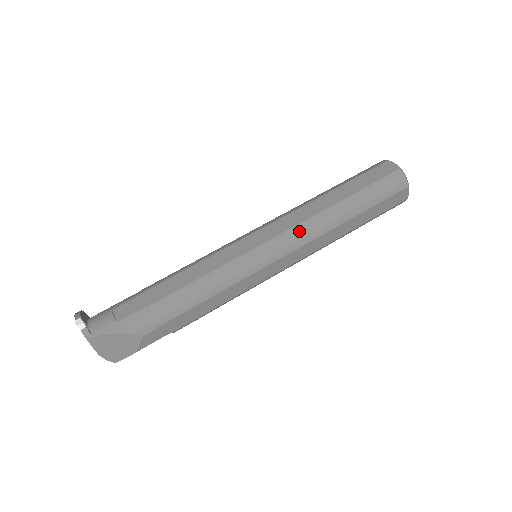
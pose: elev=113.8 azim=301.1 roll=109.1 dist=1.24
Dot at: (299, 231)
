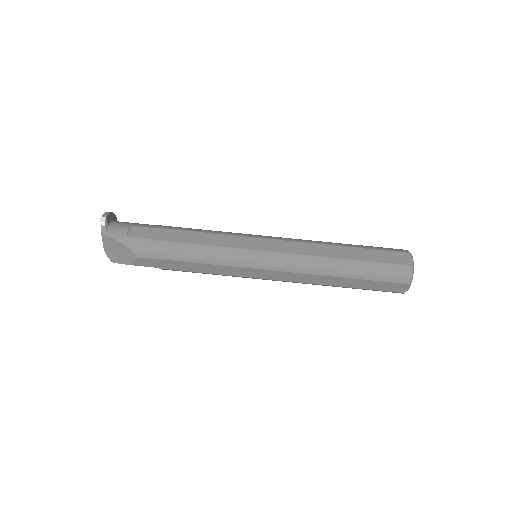
Dot at: (296, 260)
